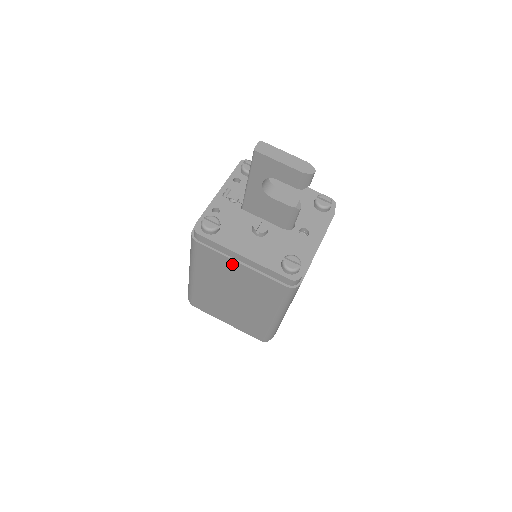
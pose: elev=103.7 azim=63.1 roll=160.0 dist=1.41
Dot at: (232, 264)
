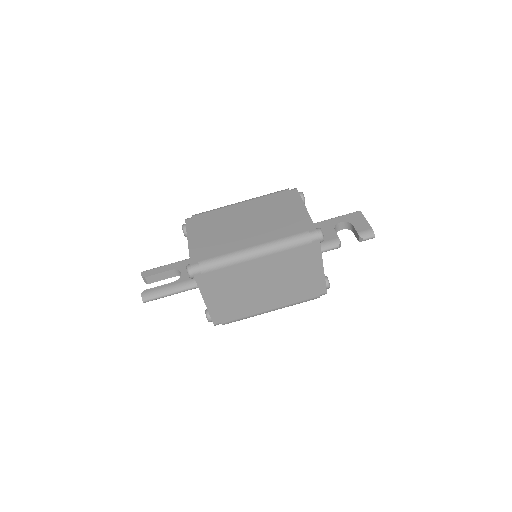
Dot at: (291, 207)
